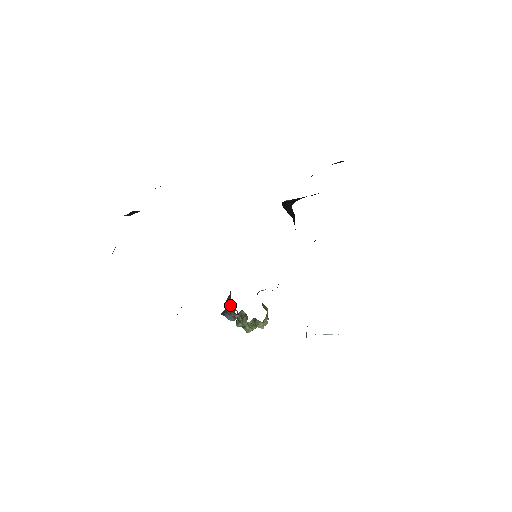
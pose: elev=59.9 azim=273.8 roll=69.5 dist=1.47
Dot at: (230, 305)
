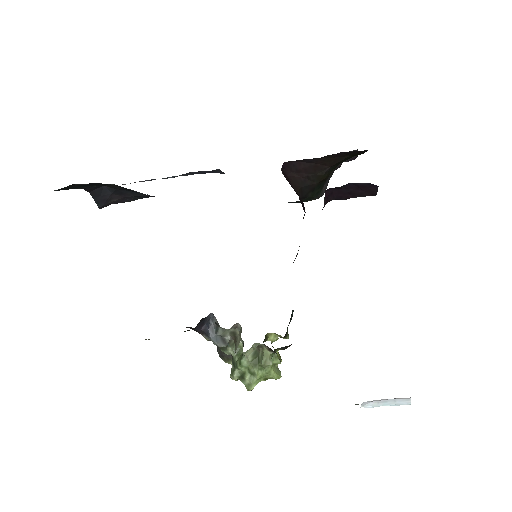
Dot at: occluded
